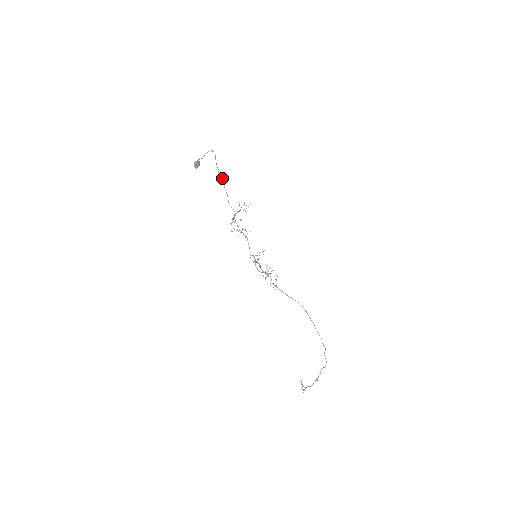
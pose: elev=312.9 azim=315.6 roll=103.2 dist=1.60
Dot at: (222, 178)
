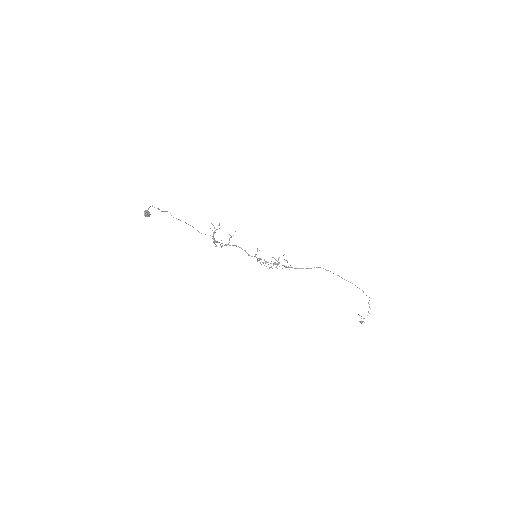
Dot at: occluded
